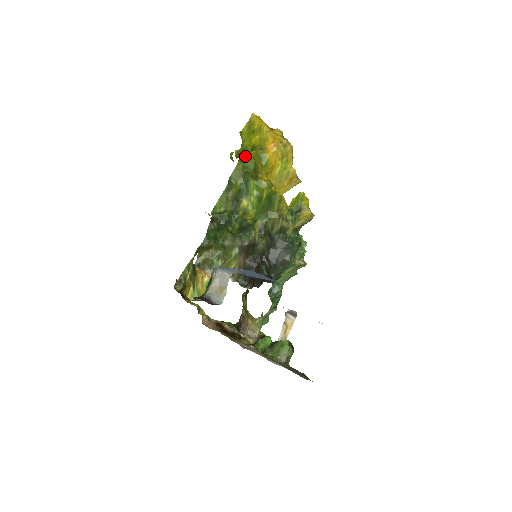
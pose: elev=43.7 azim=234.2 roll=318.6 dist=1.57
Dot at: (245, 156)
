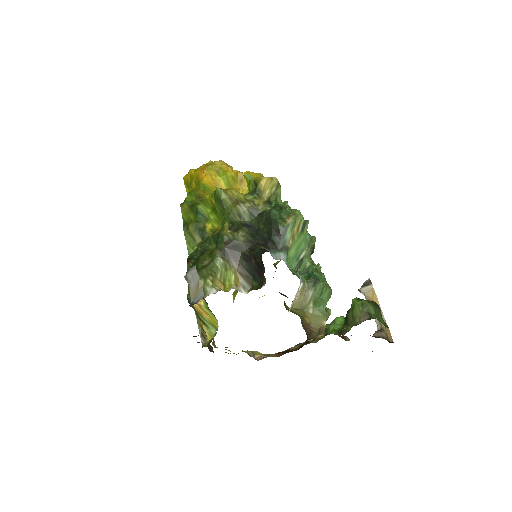
Dot at: occluded
